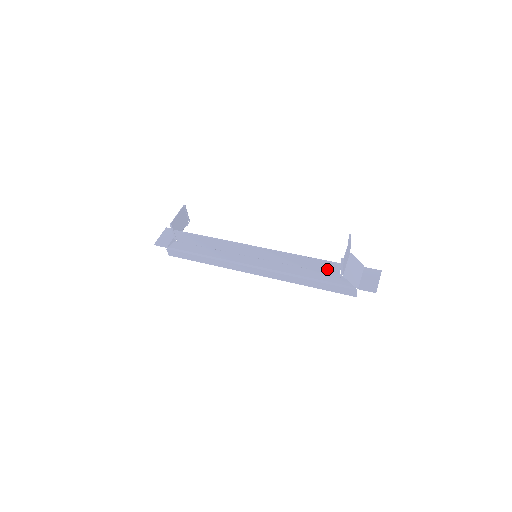
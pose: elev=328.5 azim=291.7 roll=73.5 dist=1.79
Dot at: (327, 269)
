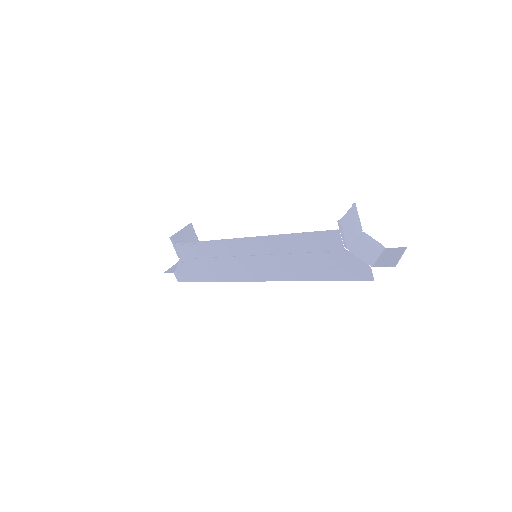
Dot at: (328, 245)
